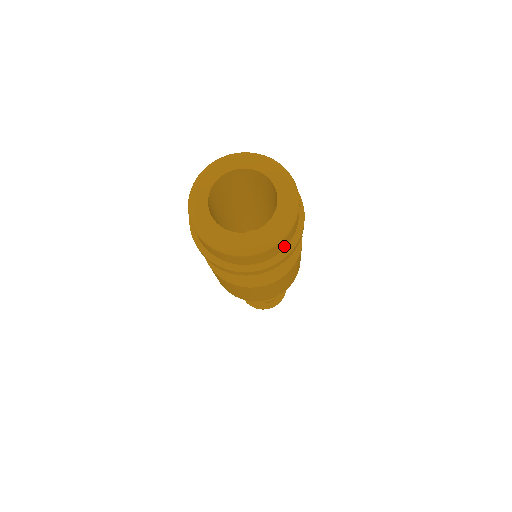
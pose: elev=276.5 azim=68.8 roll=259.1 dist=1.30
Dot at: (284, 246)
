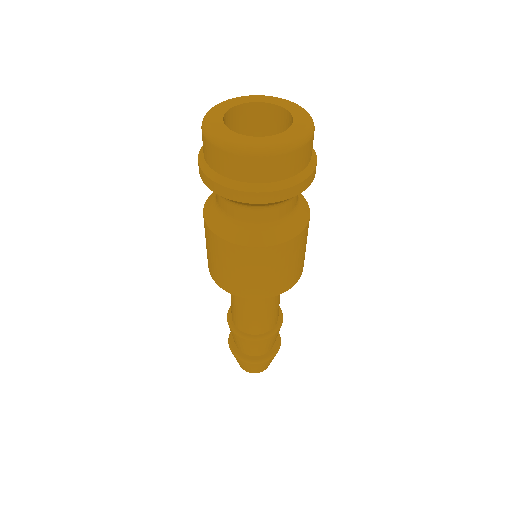
Dot at: (281, 175)
